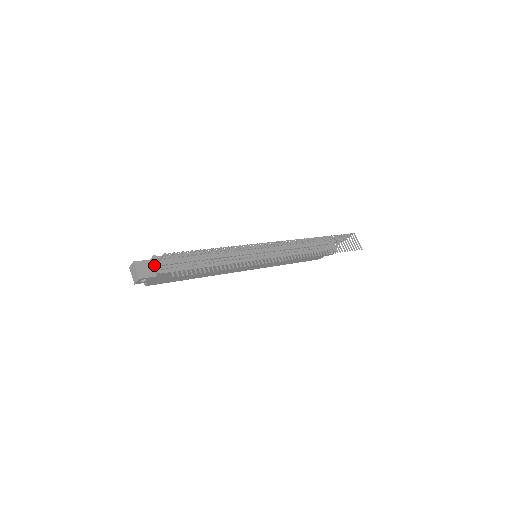
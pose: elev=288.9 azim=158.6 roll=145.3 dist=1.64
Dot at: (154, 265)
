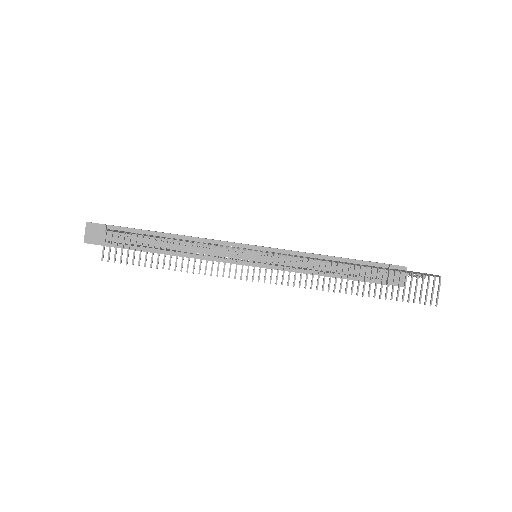
Dot at: (103, 234)
